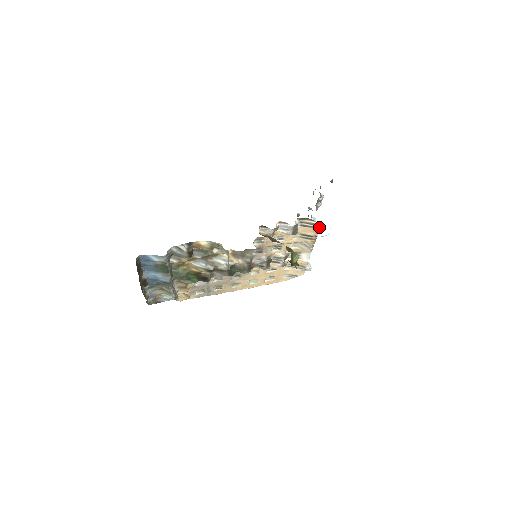
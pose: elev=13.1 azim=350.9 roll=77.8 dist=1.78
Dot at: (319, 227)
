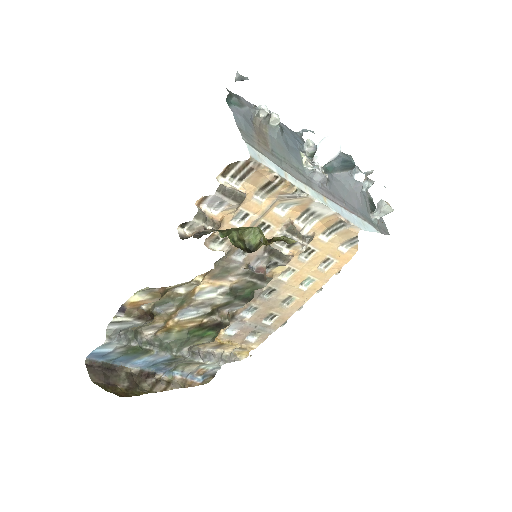
Dot at: (256, 163)
